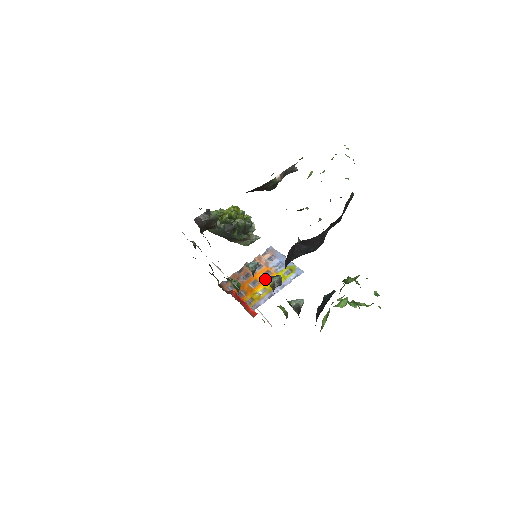
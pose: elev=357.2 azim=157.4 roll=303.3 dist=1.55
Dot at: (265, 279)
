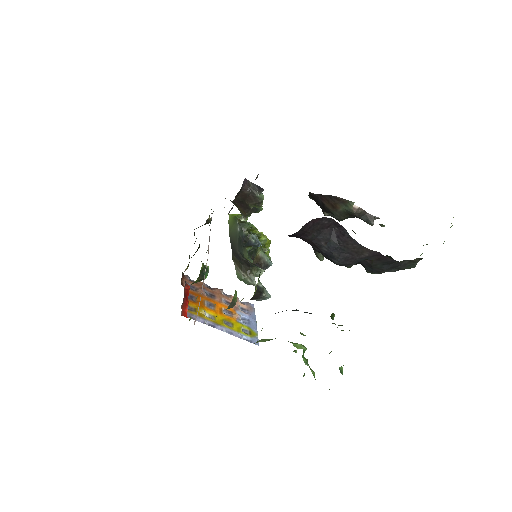
Dot at: (223, 313)
